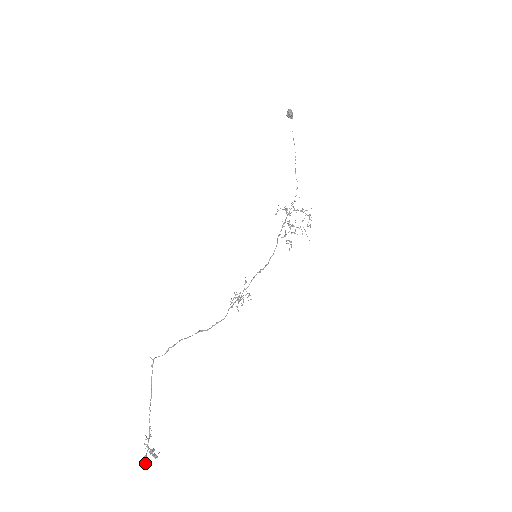
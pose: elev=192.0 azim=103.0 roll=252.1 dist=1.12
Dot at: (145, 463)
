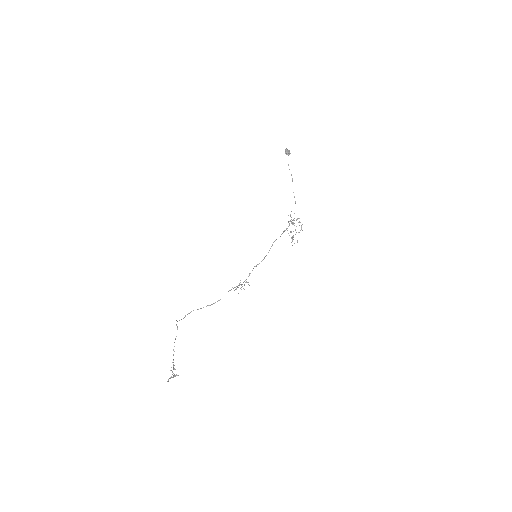
Dot at: (168, 380)
